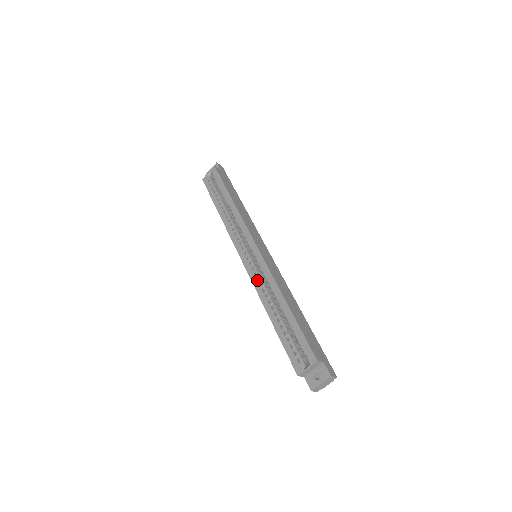
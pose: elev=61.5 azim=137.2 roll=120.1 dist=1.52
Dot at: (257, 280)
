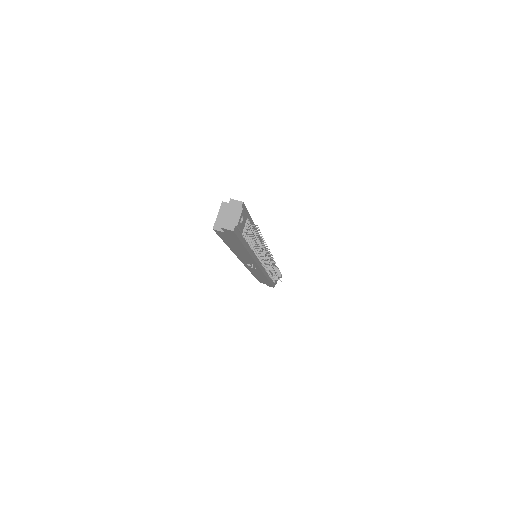
Dot at: occluded
